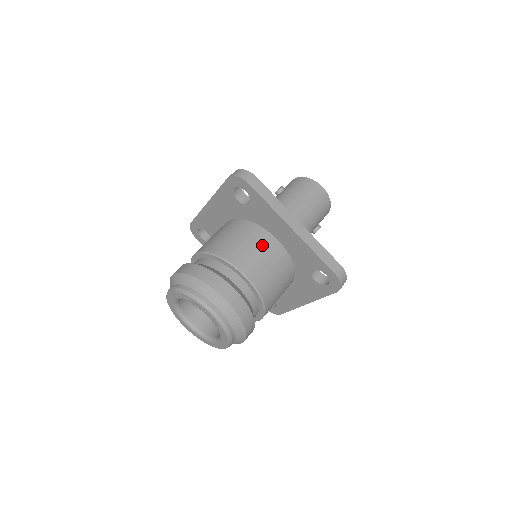
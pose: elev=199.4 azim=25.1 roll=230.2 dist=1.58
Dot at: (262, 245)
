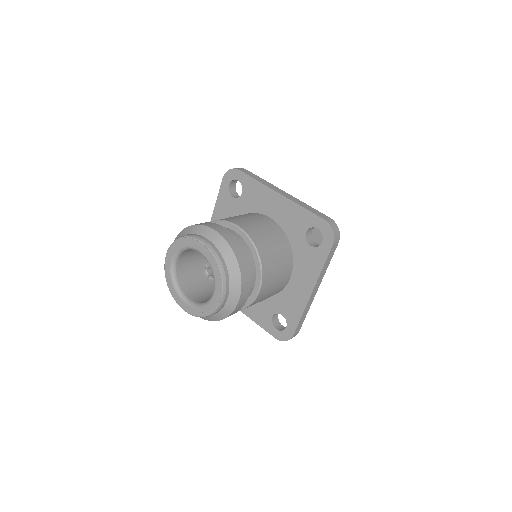
Dot at: (255, 217)
